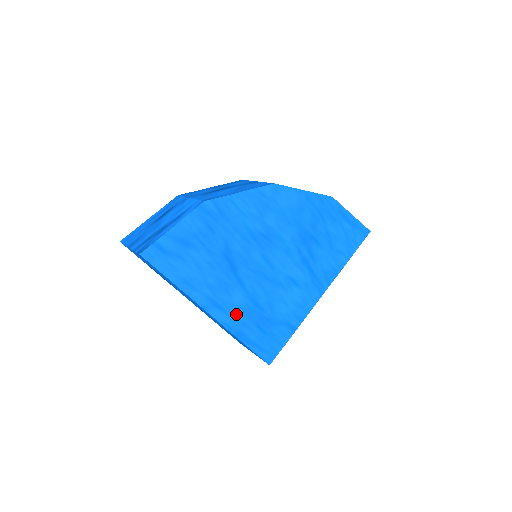
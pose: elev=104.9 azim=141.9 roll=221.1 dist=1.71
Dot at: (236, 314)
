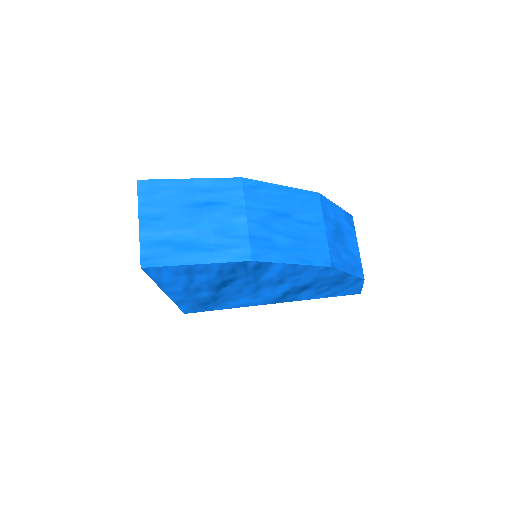
Dot at: (191, 298)
